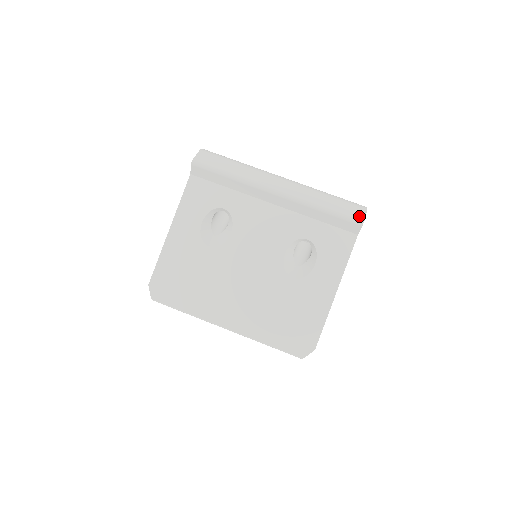
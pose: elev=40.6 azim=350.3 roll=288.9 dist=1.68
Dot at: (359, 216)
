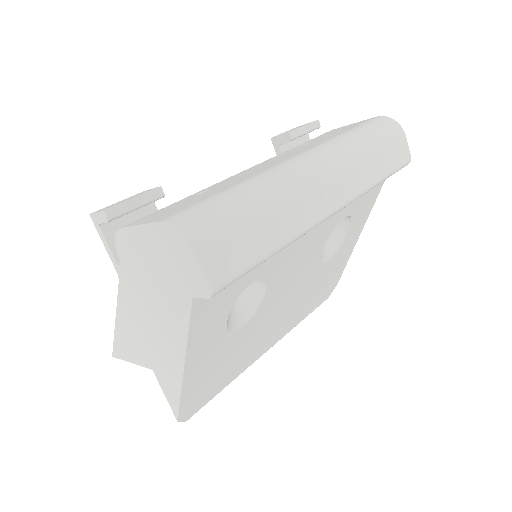
Dot at: (406, 156)
